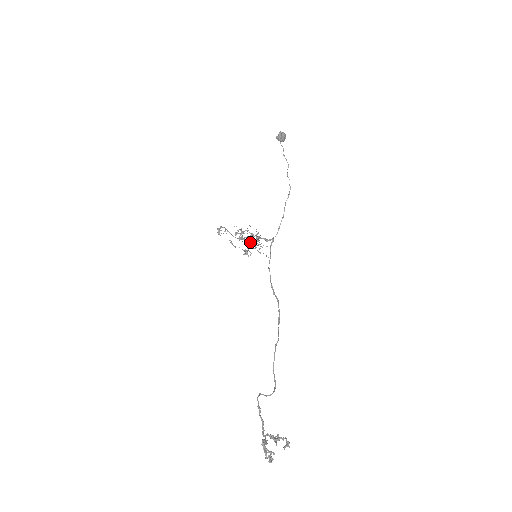
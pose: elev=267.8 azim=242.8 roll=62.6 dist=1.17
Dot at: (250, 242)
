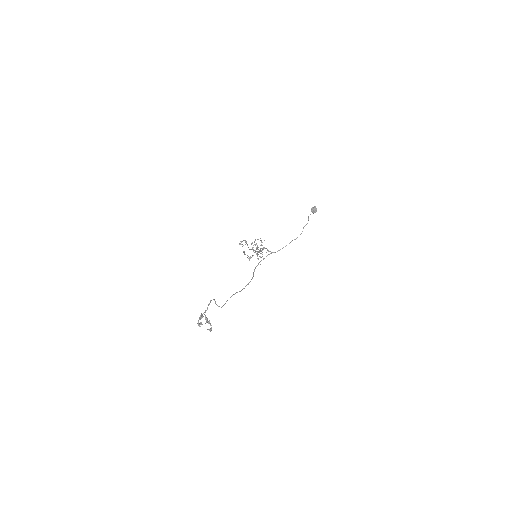
Dot at: (256, 253)
